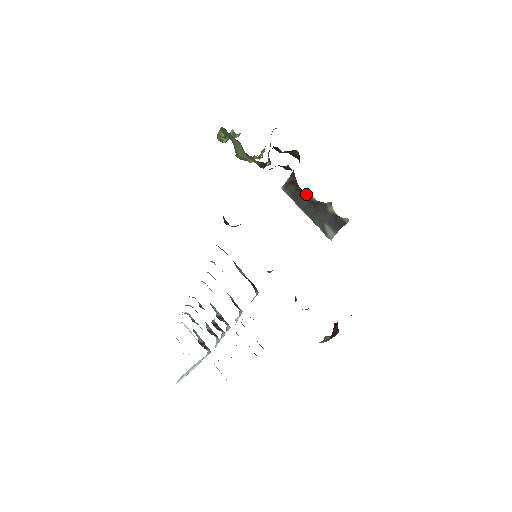
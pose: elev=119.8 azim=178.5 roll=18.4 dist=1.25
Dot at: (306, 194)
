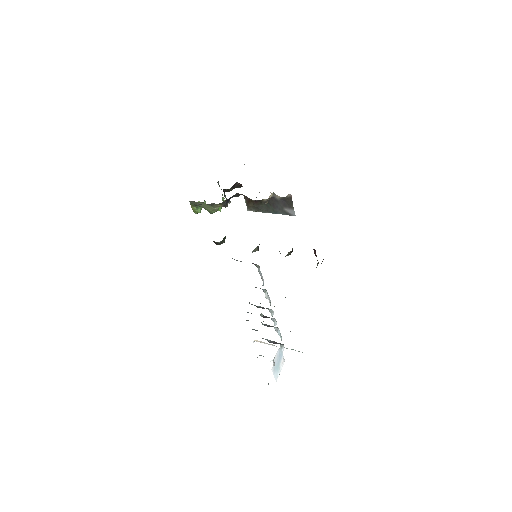
Dot at: (259, 201)
